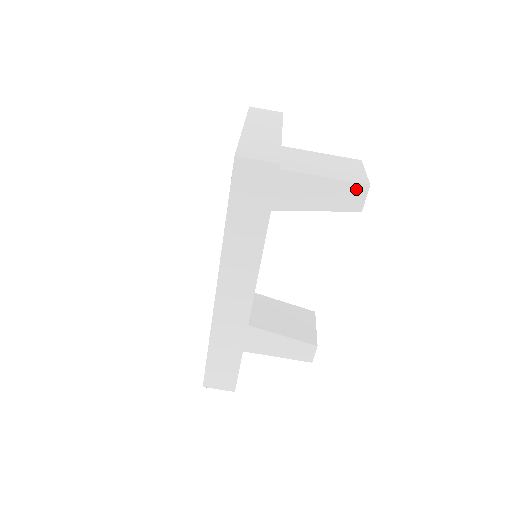
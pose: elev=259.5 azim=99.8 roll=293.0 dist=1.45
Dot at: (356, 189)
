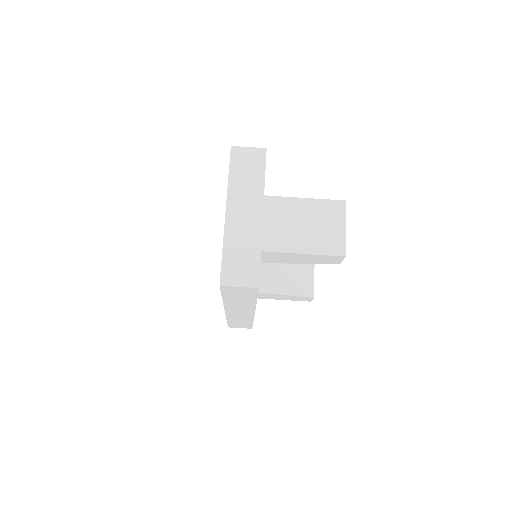
Dot at: (333, 257)
